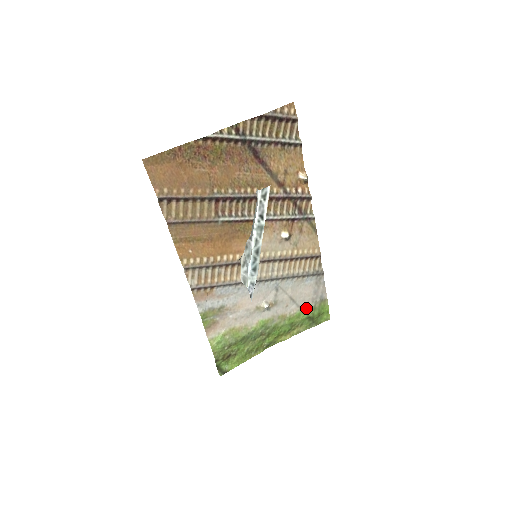
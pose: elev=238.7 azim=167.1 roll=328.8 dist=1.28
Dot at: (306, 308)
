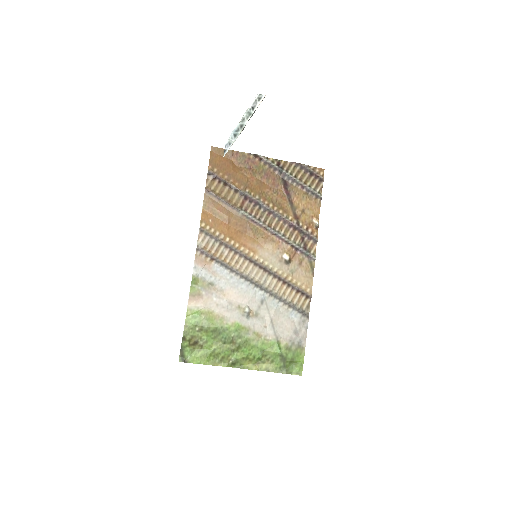
Dot at: (282, 343)
